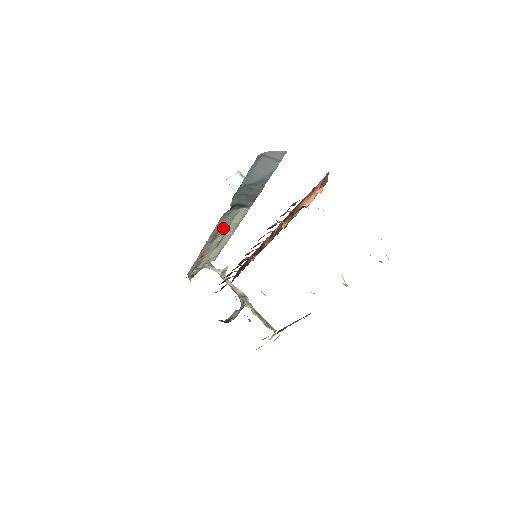
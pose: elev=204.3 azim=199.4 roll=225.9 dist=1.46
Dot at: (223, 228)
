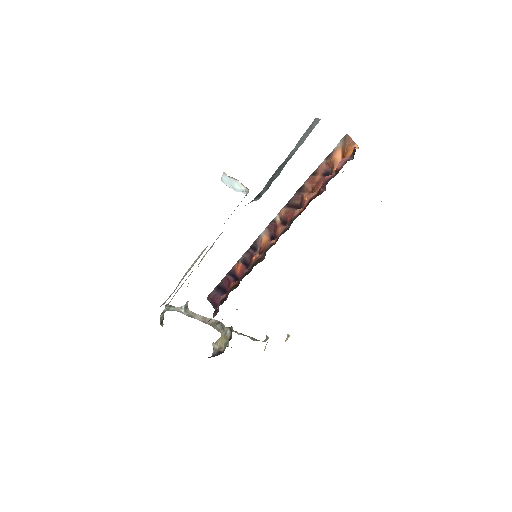
Dot at: (216, 239)
